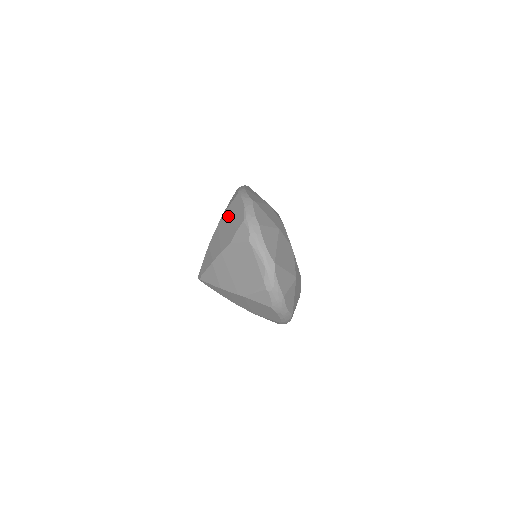
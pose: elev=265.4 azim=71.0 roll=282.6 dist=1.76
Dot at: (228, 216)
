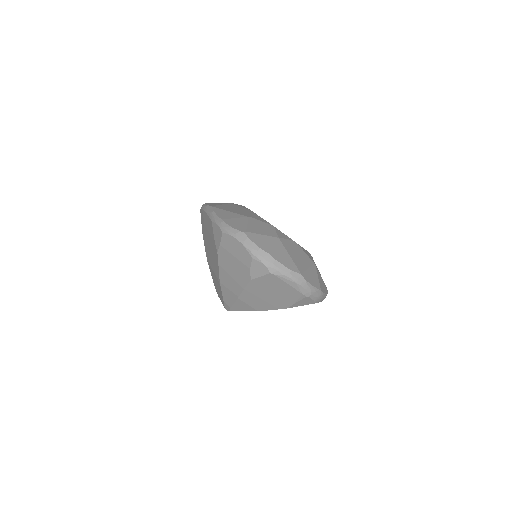
Dot at: (227, 255)
